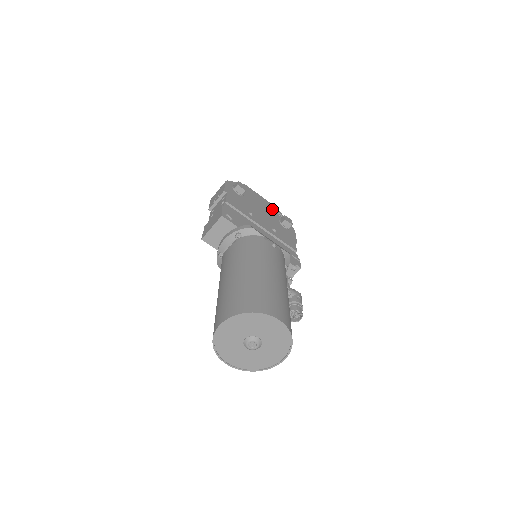
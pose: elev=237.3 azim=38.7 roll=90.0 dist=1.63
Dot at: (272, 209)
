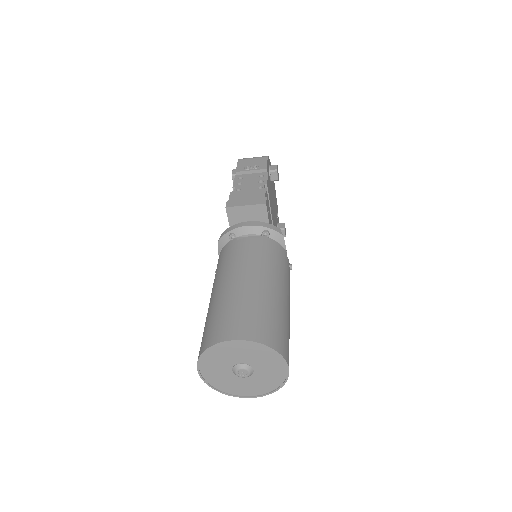
Dot at: occluded
